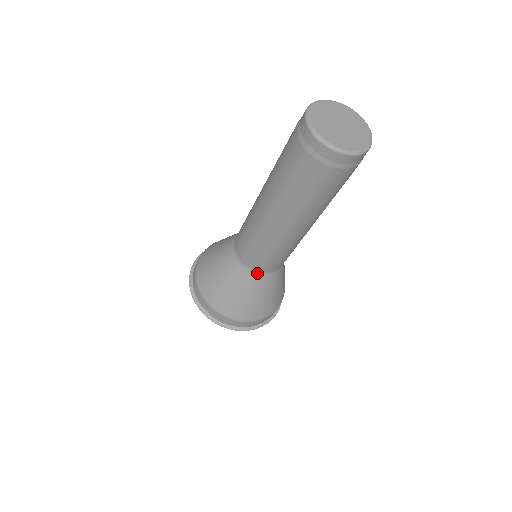
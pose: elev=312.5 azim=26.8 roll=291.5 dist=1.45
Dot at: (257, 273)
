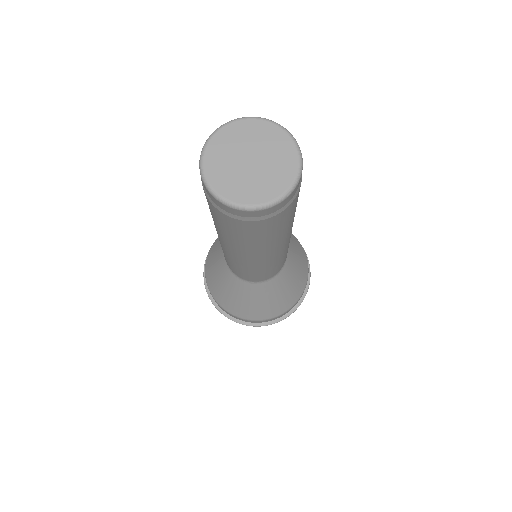
Dot at: (279, 273)
